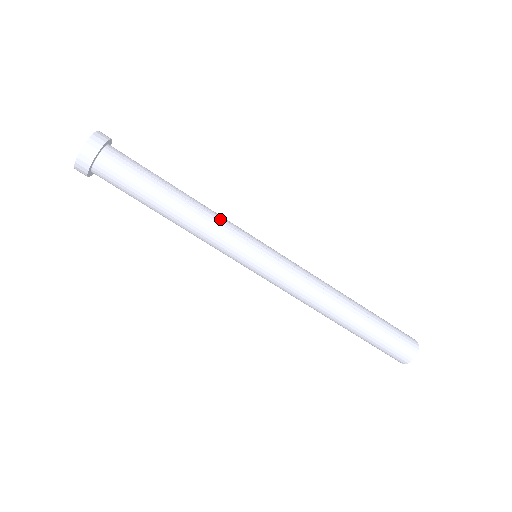
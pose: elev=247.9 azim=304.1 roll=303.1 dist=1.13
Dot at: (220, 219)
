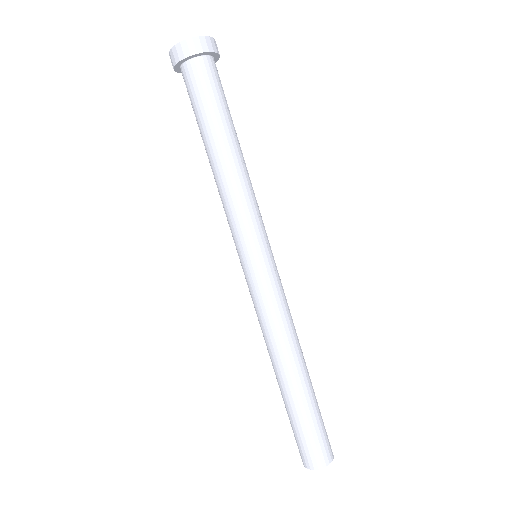
Dot at: occluded
